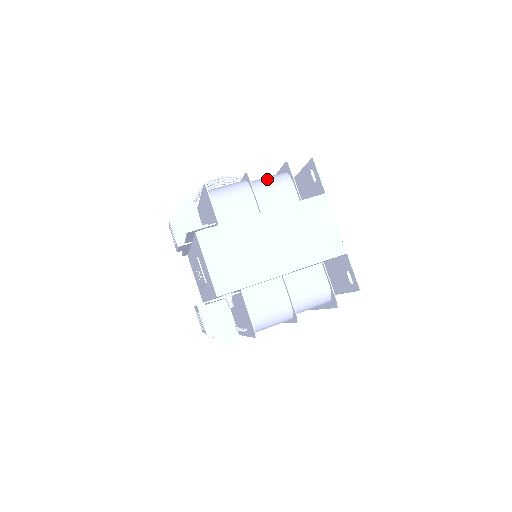
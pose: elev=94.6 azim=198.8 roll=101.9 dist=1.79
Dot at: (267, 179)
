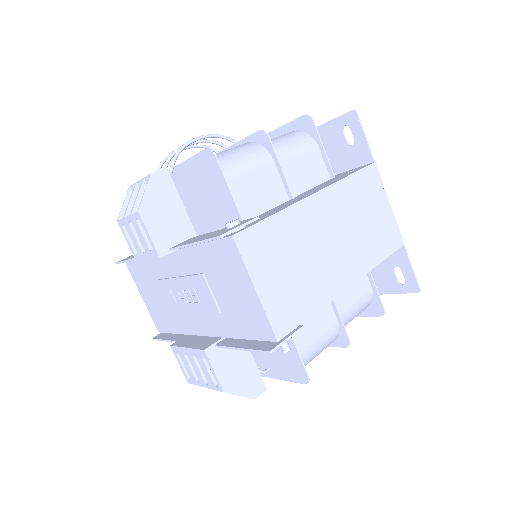
Dot at: (284, 140)
